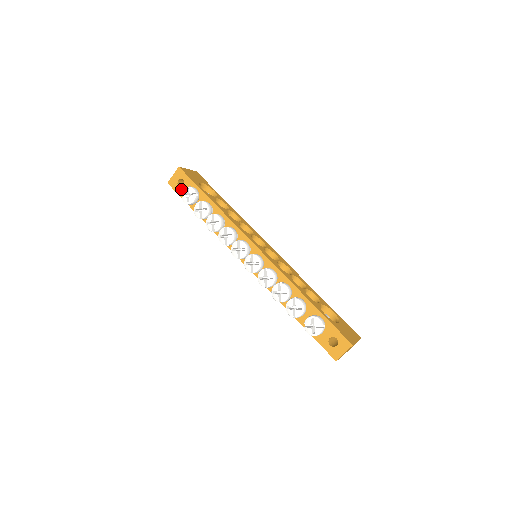
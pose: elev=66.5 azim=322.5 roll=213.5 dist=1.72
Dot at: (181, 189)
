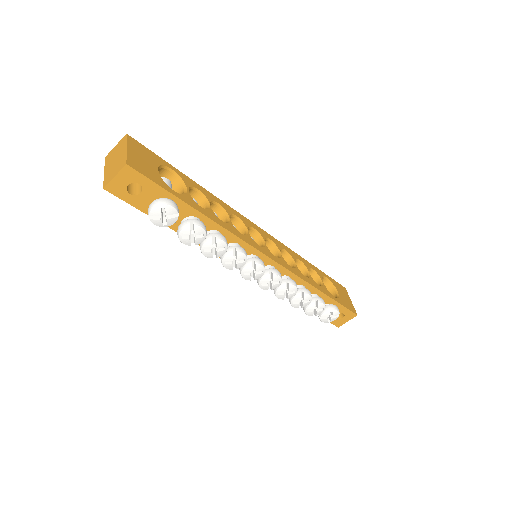
Dot at: (136, 198)
